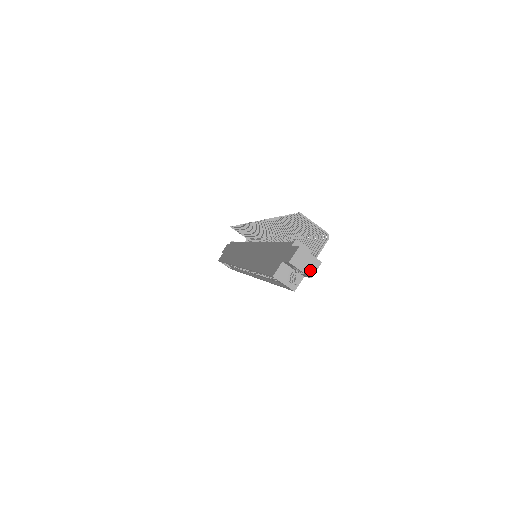
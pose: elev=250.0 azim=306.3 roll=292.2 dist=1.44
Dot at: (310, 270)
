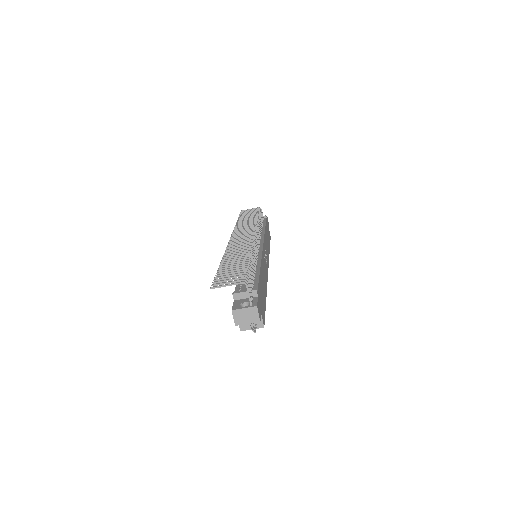
Dot at: (254, 318)
